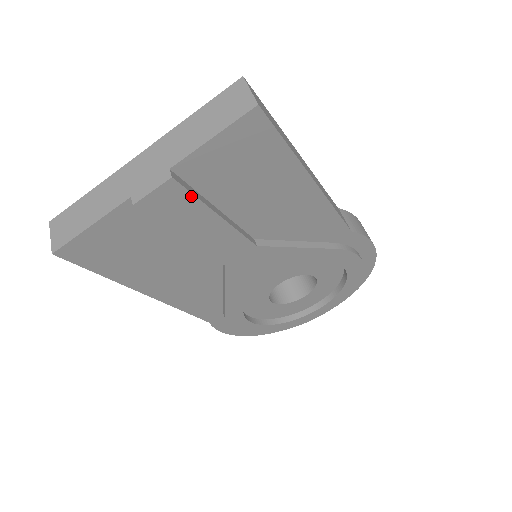
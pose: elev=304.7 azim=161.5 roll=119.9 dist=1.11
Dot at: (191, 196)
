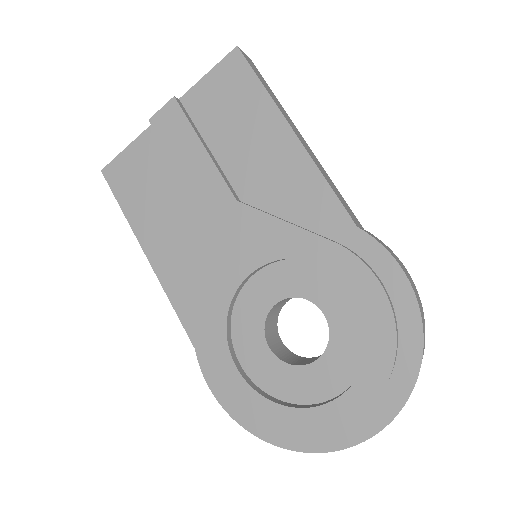
Dot at: (185, 118)
